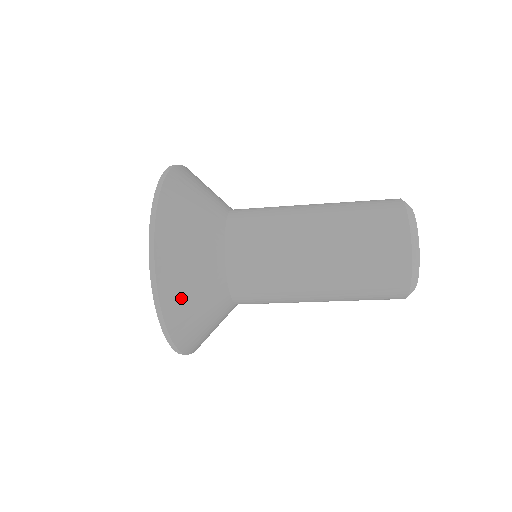
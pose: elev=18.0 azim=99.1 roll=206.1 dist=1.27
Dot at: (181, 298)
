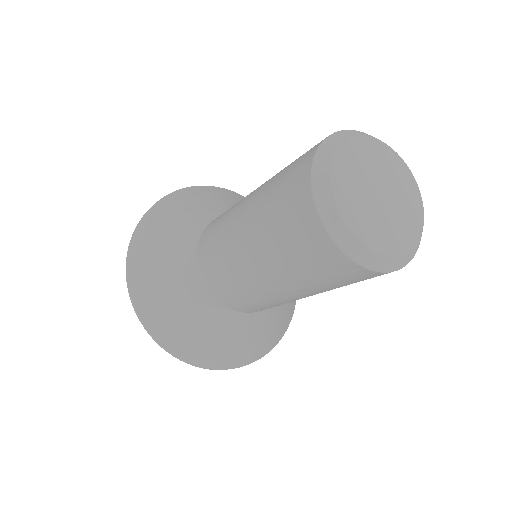
Dot at: (150, 286)
